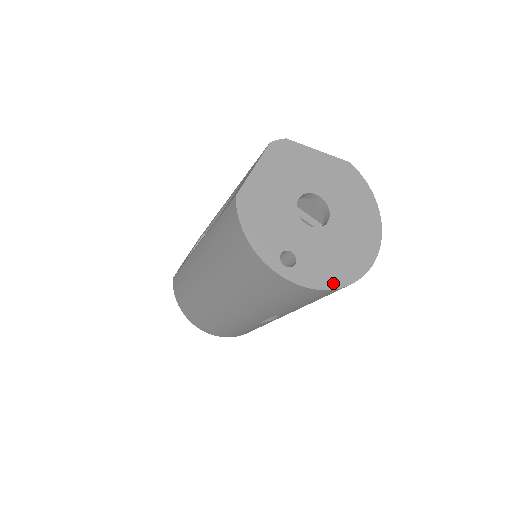
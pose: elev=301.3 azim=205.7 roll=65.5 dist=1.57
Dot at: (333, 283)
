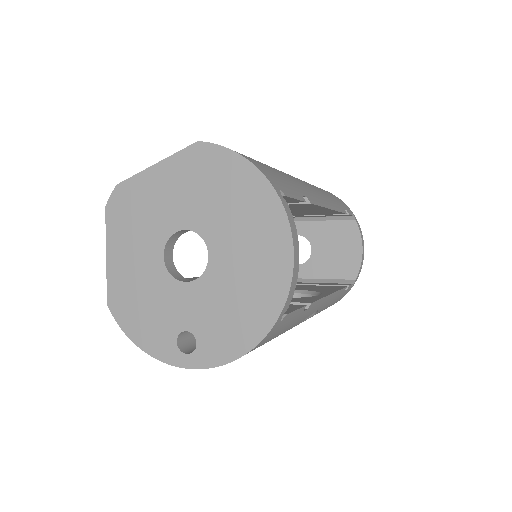
Dot at: (249, 340)
